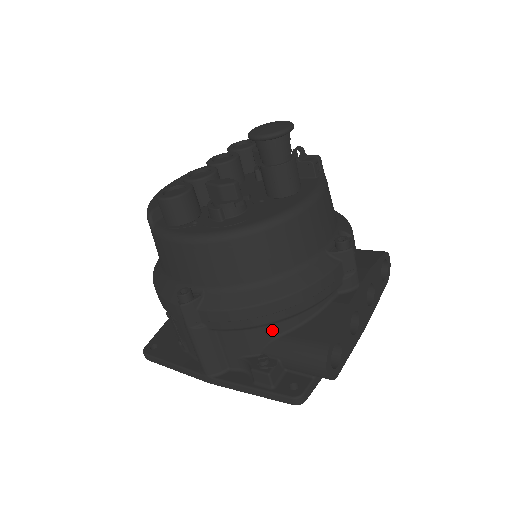
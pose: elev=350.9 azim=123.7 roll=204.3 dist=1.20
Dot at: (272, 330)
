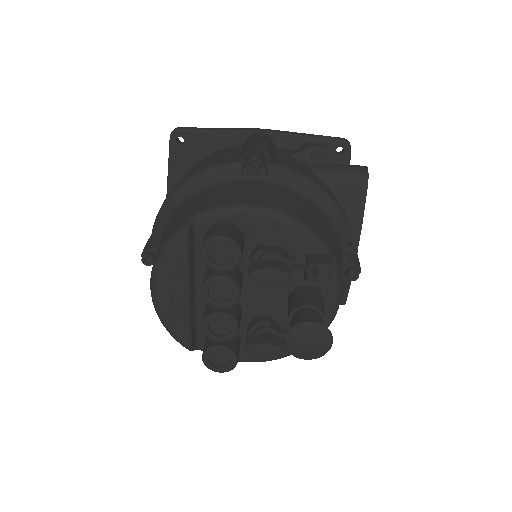
Dot at: occluded
